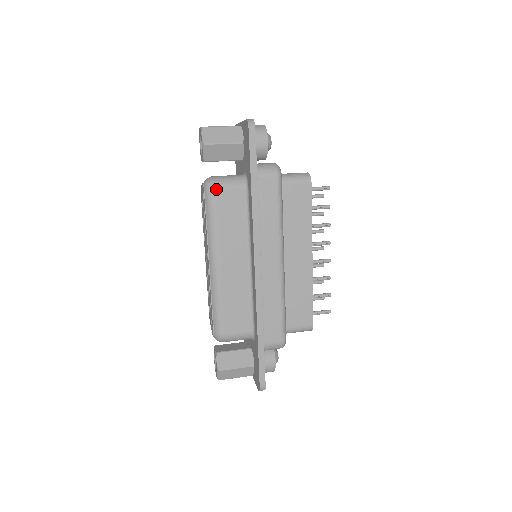
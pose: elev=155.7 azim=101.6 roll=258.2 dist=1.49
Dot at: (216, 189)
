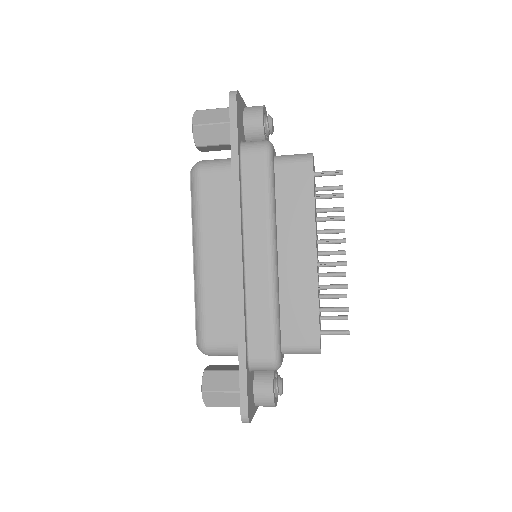
Dot at: (200, 171)
